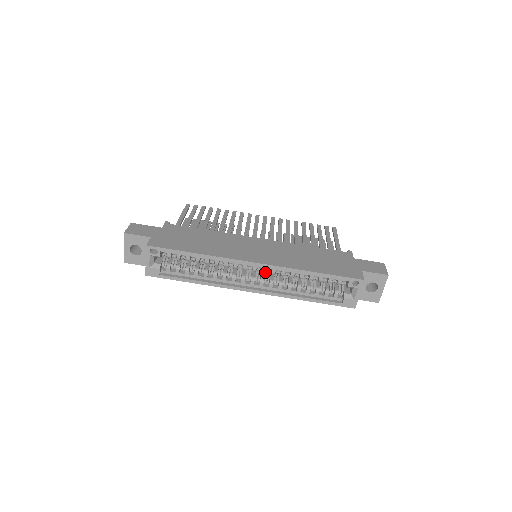
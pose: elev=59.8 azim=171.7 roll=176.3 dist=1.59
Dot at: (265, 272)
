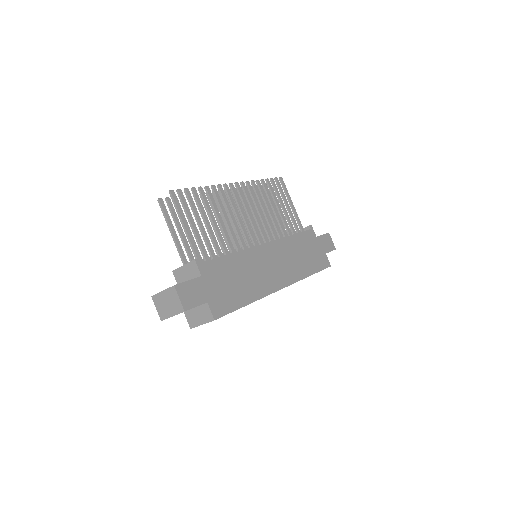
Dot at: occluded
